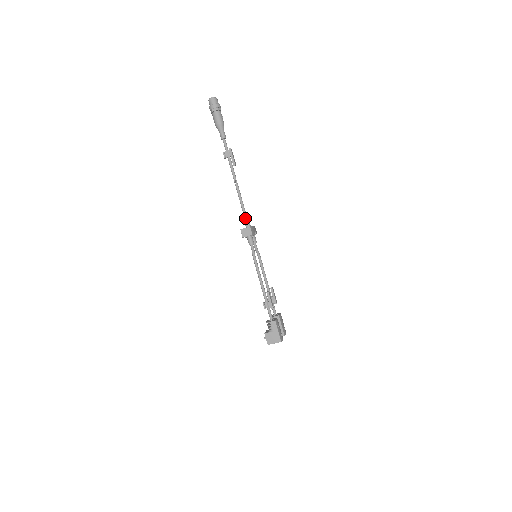
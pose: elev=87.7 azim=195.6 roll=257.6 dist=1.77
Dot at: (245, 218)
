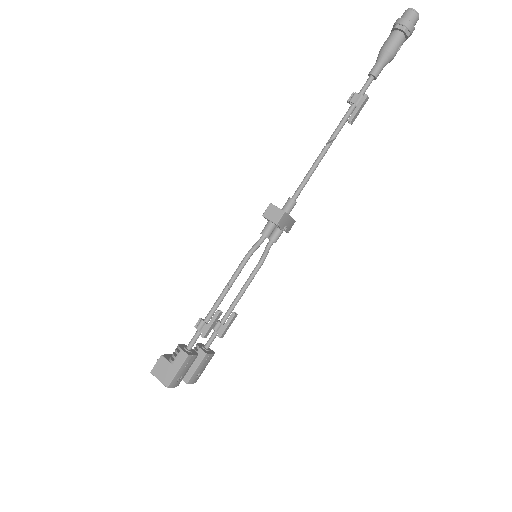
Dot at: (292, 197)
